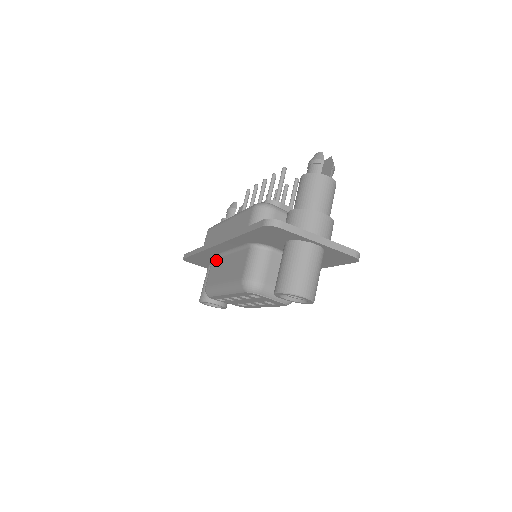
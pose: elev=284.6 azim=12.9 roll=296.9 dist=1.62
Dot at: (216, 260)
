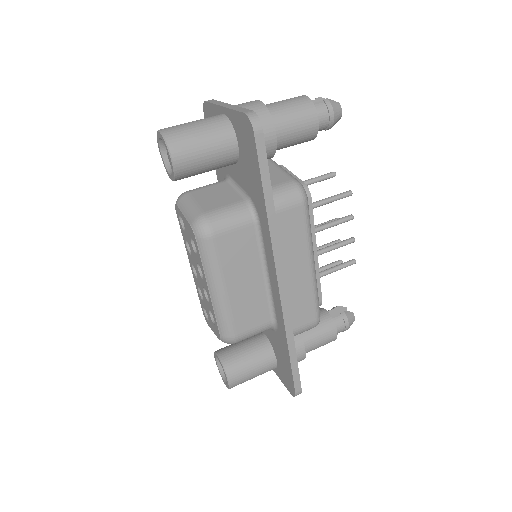
Dot at: occluded
